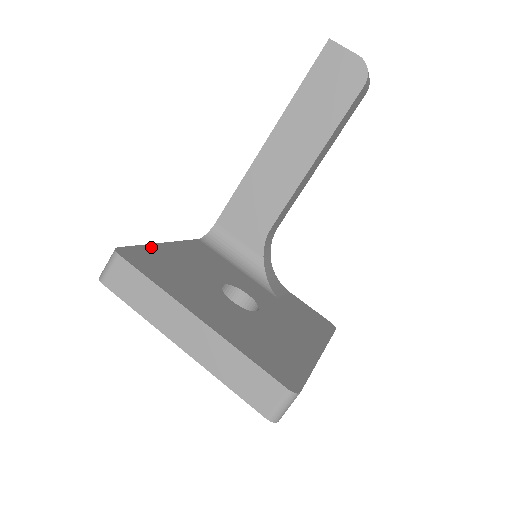
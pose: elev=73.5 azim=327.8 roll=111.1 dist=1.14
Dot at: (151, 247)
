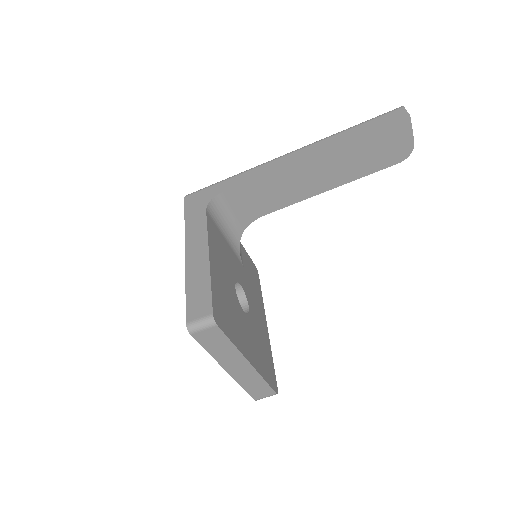
Dot at: (213, 281)
